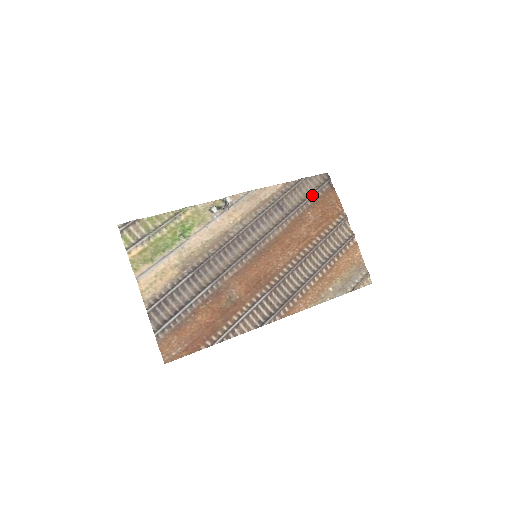
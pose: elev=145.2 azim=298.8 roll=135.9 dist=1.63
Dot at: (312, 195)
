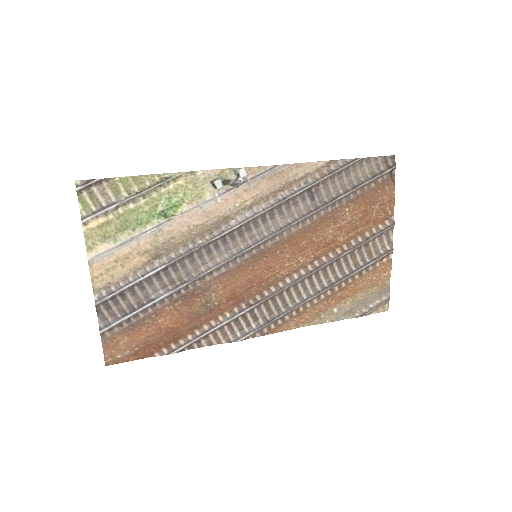
Dot at: (361, 186)
